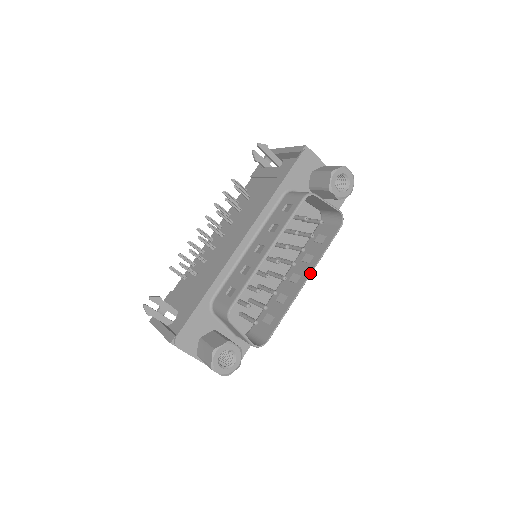
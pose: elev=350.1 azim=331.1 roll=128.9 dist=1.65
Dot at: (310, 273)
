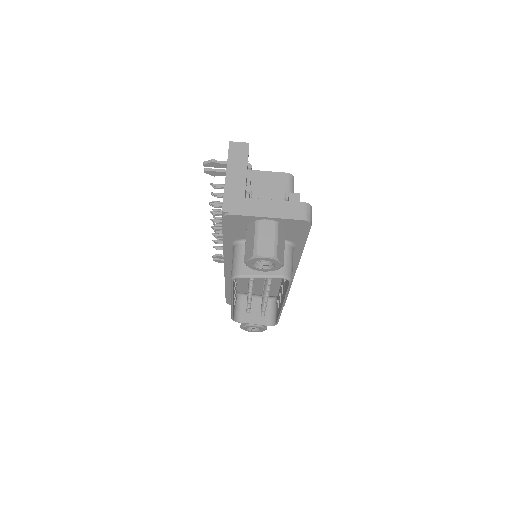
Dot at: (283, 303)
